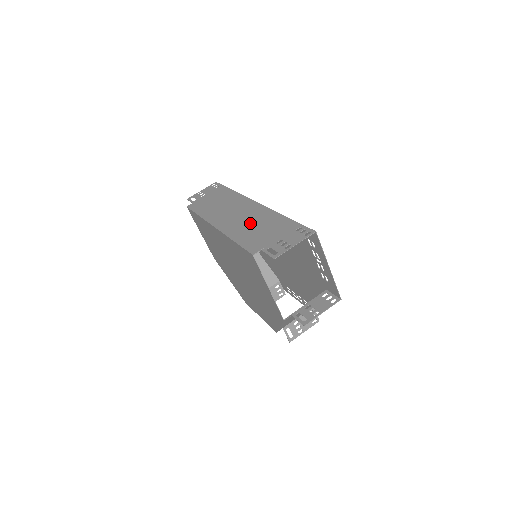
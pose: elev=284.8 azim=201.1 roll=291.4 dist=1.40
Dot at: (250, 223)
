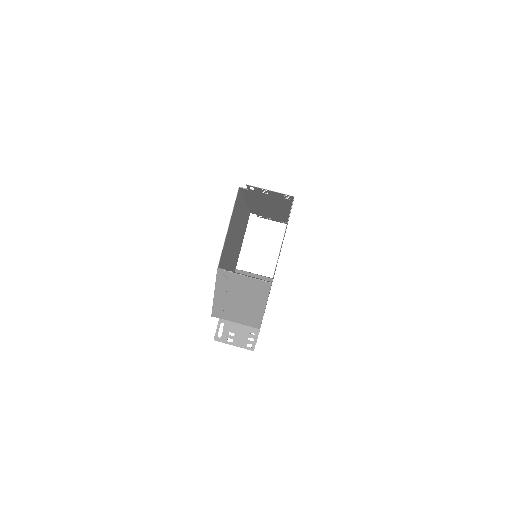
Dot at: (267, 202)
